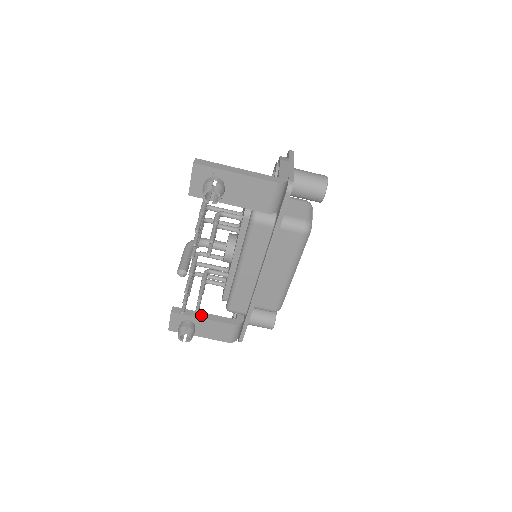
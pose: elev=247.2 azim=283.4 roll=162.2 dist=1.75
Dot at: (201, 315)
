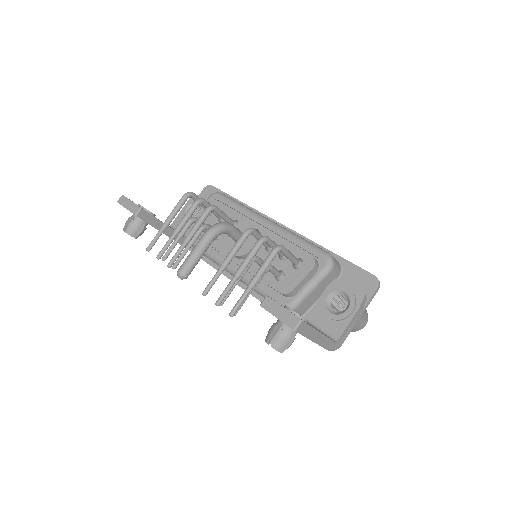
Dot at: occluded
